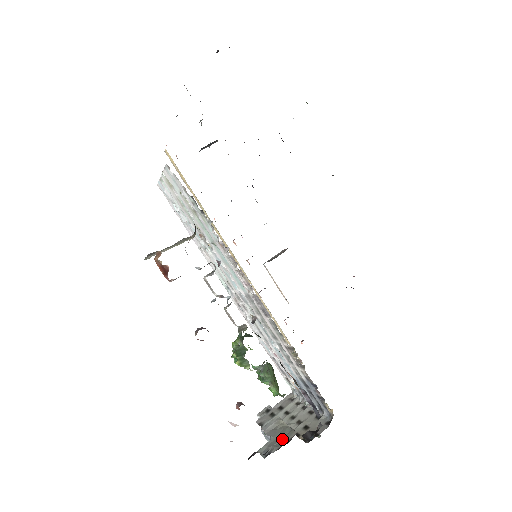
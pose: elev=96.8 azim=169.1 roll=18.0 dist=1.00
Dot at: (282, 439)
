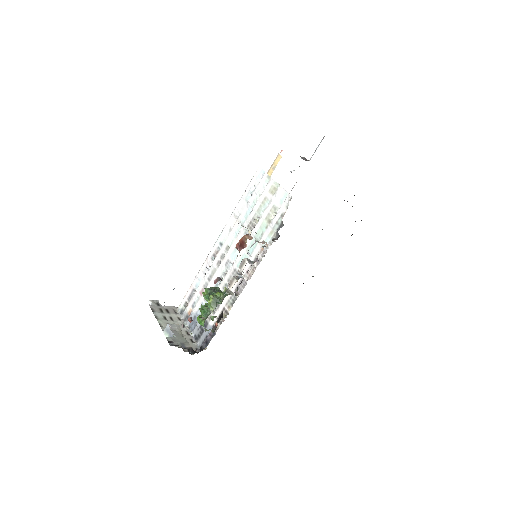
Dot at: (182, 343)
